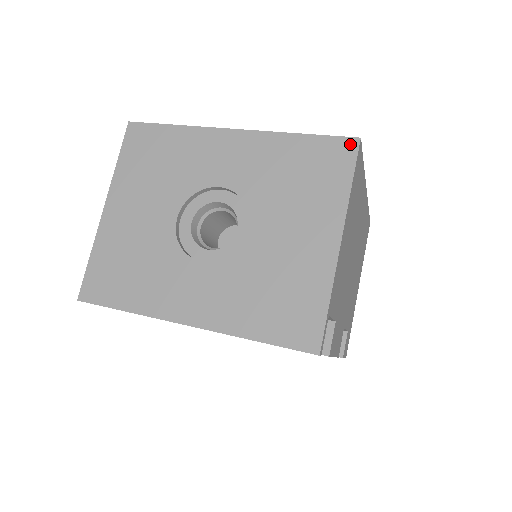
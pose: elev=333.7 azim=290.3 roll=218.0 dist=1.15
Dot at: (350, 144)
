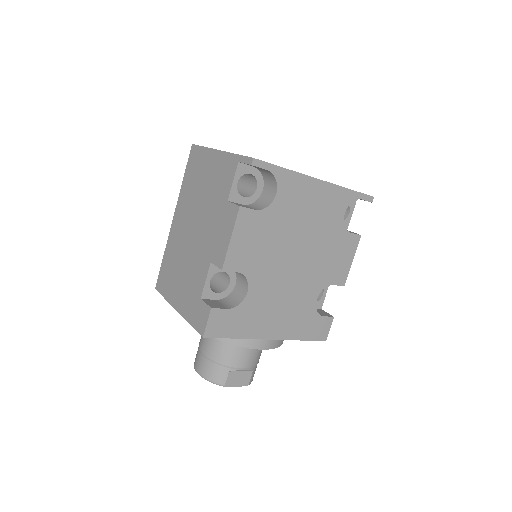
Dot at: occluded
